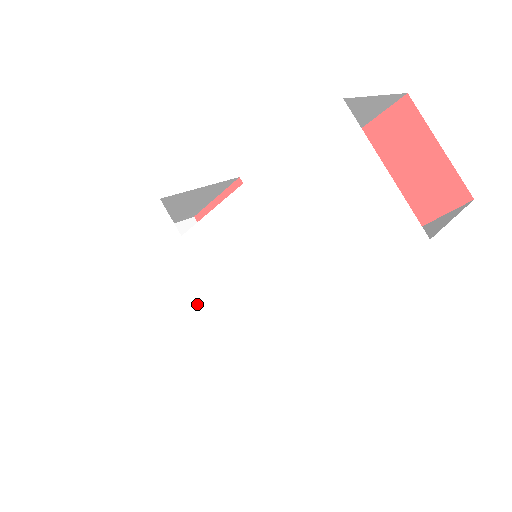
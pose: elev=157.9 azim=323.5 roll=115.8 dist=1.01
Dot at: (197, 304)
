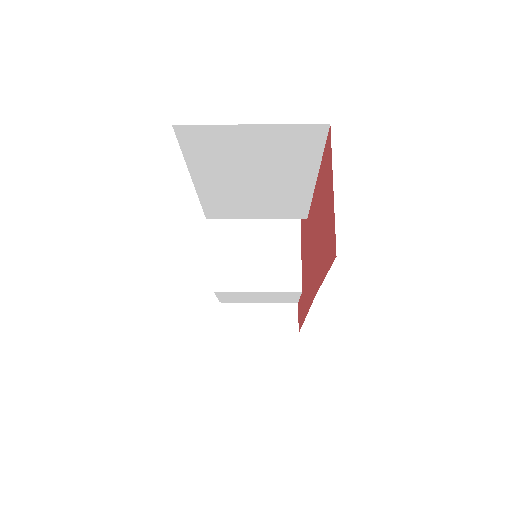
Dot at: occluded
